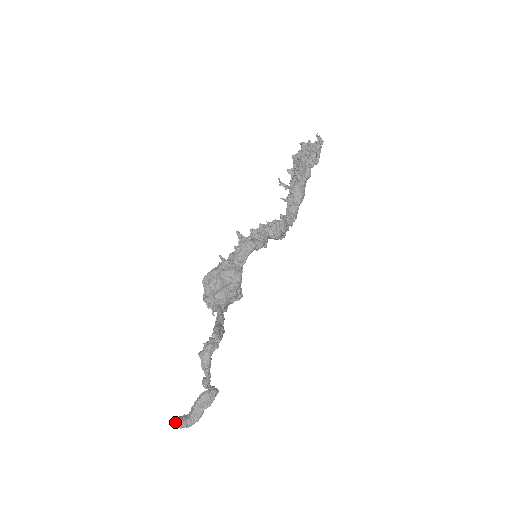
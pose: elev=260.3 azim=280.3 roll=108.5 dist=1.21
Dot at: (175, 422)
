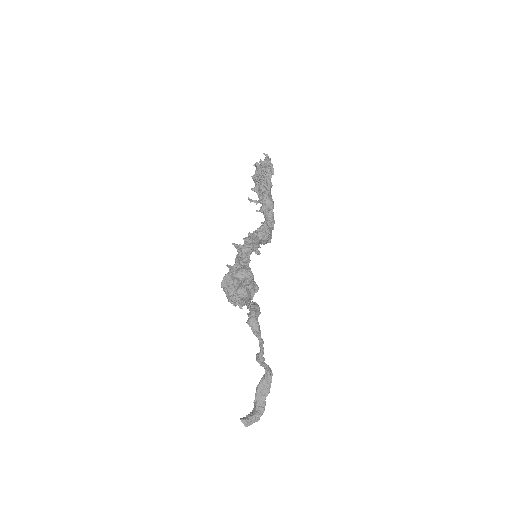
Dot at: (245, 419)
